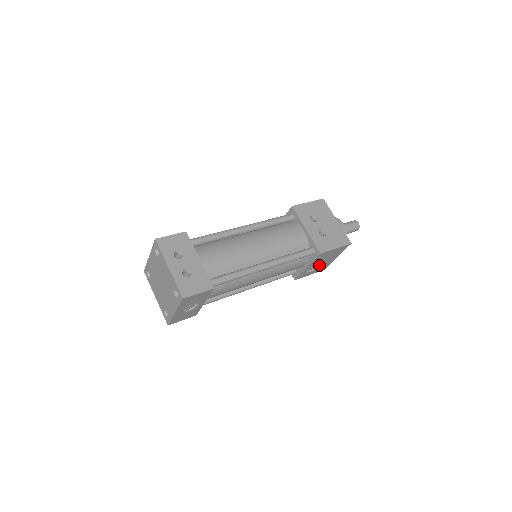
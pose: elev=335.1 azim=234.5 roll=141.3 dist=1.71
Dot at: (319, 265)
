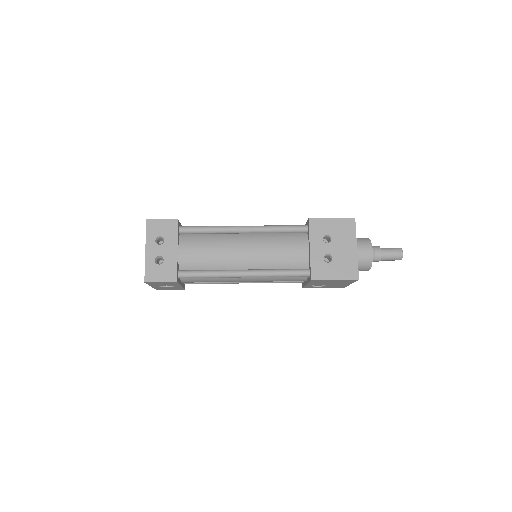
Dot at: (328, 285)
